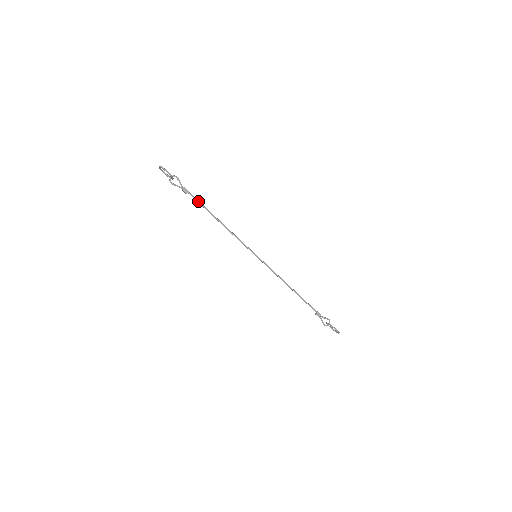
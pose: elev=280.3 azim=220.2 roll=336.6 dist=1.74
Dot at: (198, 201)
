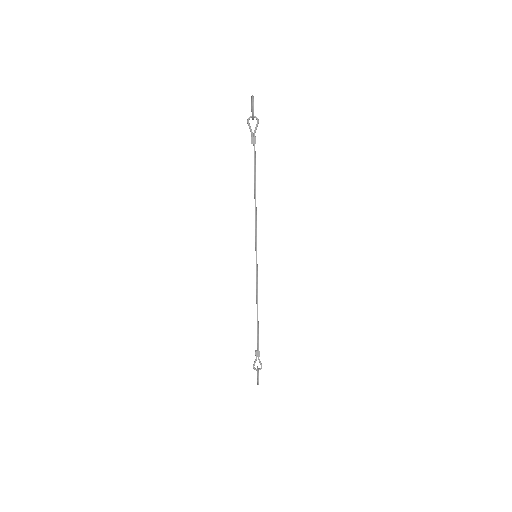
Dot at: (255, 160)
